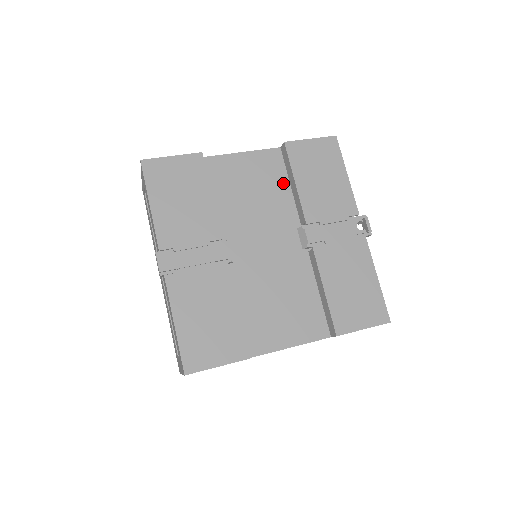
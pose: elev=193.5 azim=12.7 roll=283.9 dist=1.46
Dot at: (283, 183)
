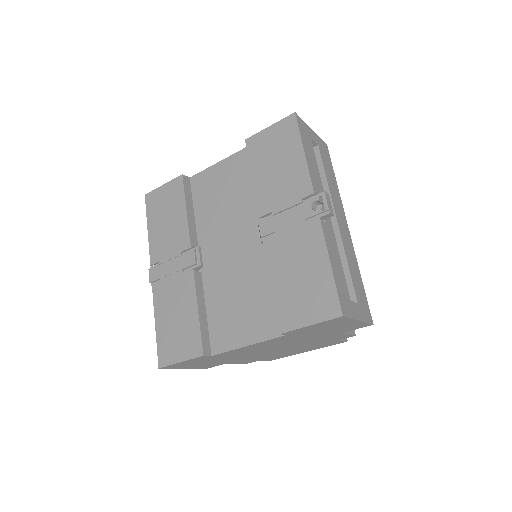
Dot at: (250, 180)
